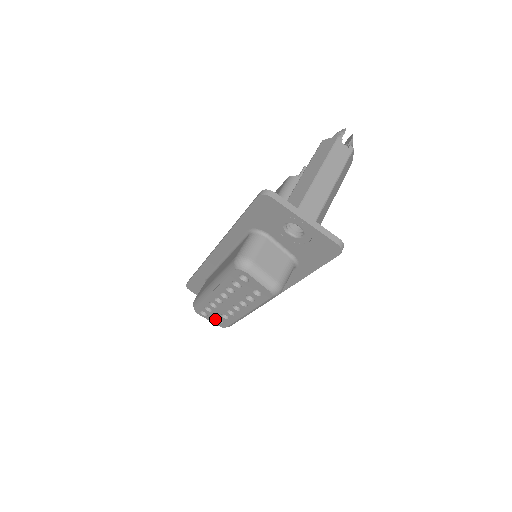
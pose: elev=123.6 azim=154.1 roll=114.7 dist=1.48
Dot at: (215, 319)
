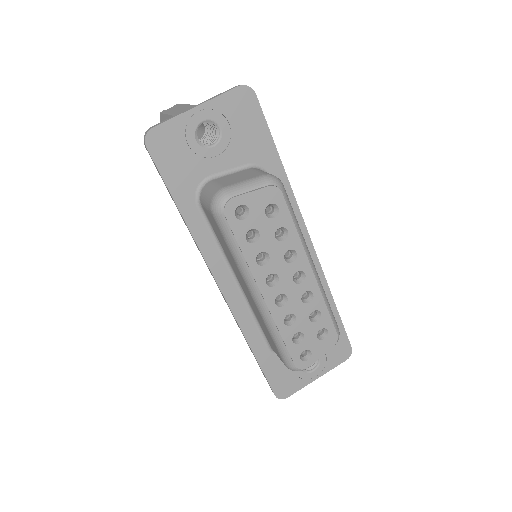
Dot at: (319, 342)
